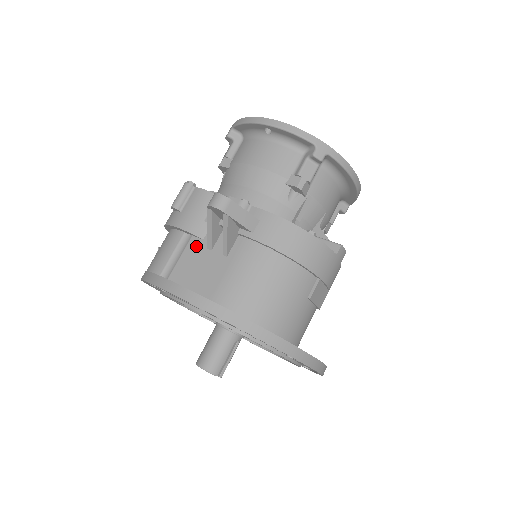
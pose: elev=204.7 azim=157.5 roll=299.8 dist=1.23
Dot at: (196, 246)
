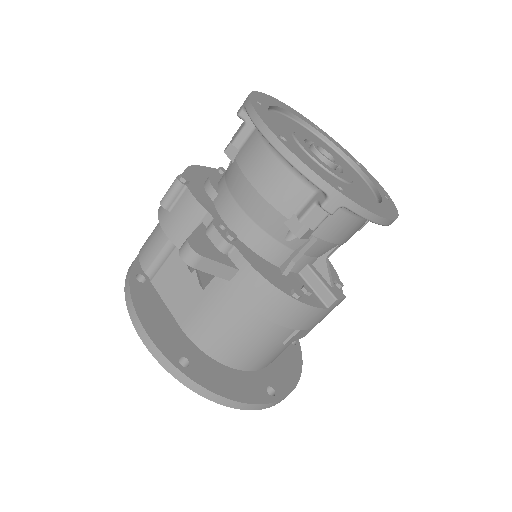
Dot at: (179, 259)
